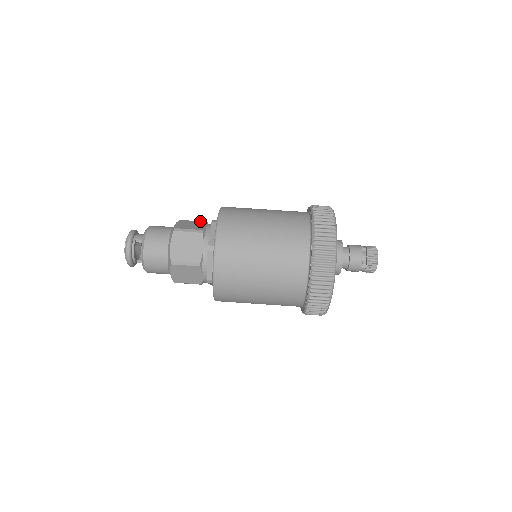
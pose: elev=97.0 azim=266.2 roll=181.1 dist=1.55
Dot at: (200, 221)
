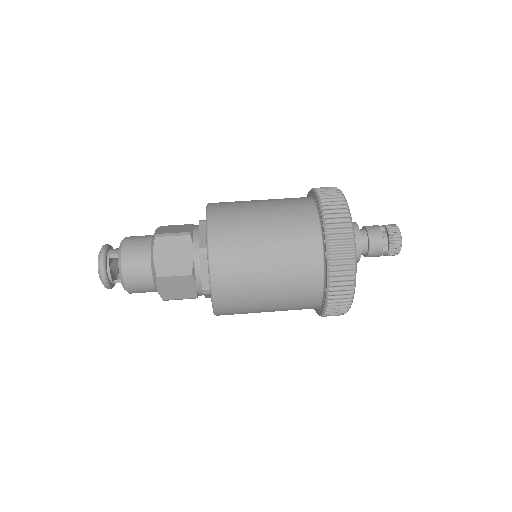
Dot at: (184, 224)
